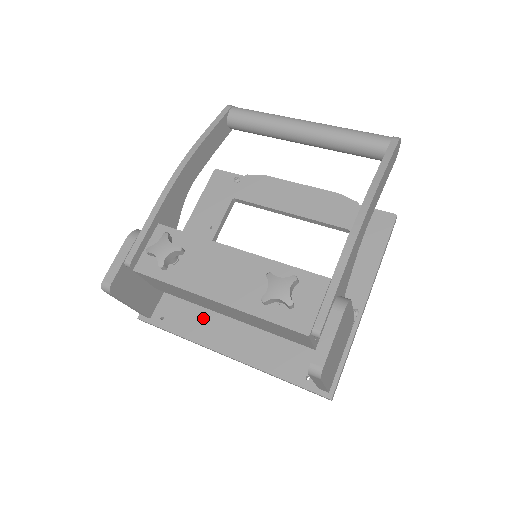
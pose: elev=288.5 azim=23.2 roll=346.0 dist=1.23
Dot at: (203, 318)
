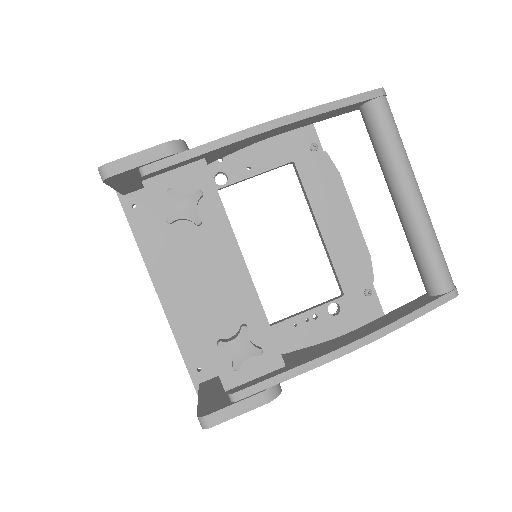
Dot at: occluded
